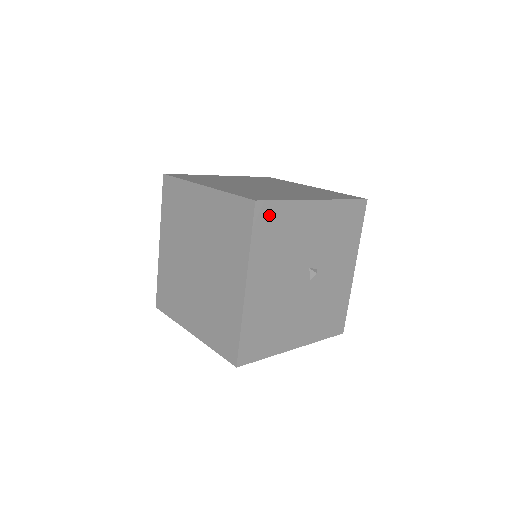
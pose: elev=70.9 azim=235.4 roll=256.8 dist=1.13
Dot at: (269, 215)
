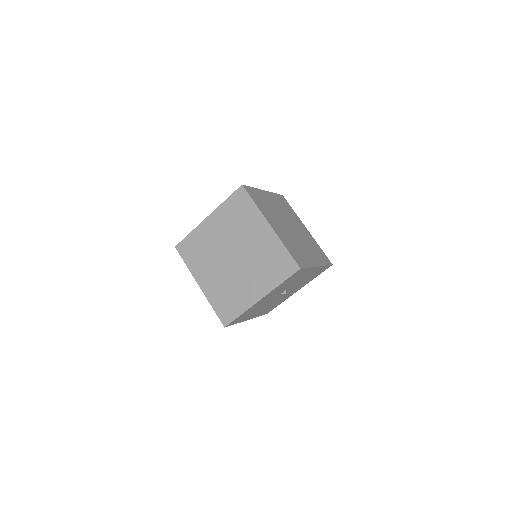
Dot at: (236, 320)
